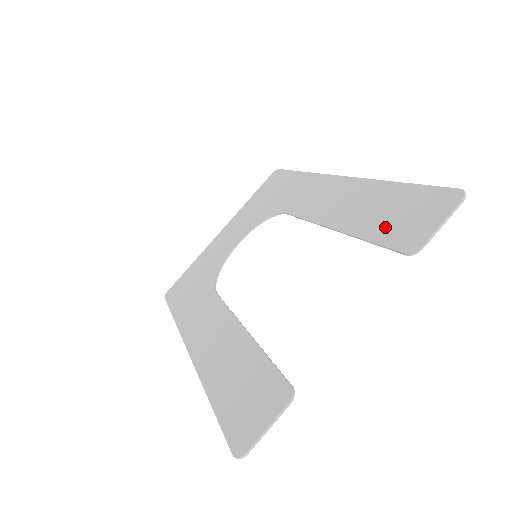
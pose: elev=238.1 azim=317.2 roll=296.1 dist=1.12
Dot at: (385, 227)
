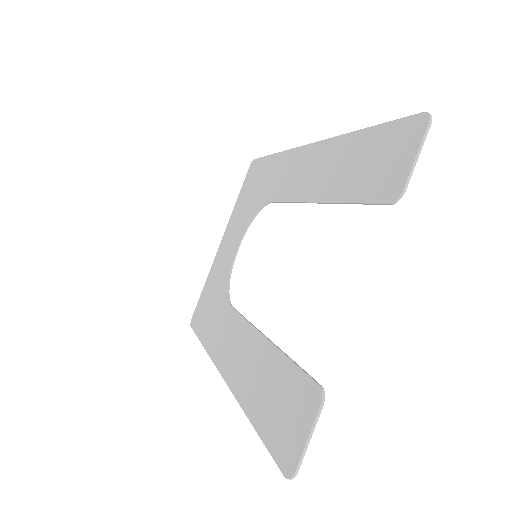
Dot at: (363, 182)
